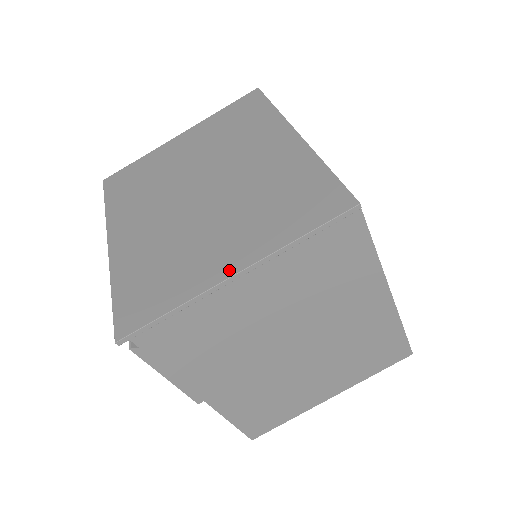
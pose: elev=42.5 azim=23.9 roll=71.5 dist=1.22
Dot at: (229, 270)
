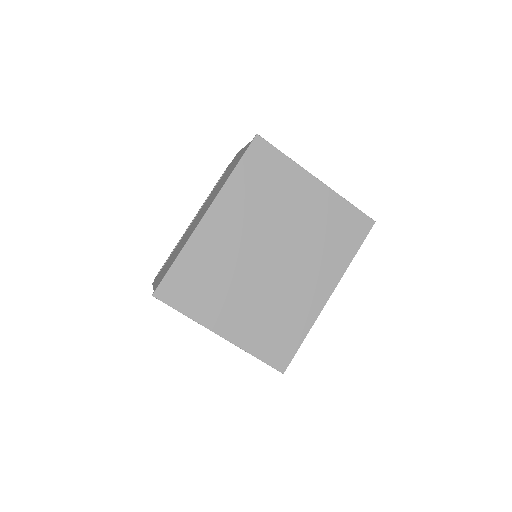
Dot at: (222, 331)
